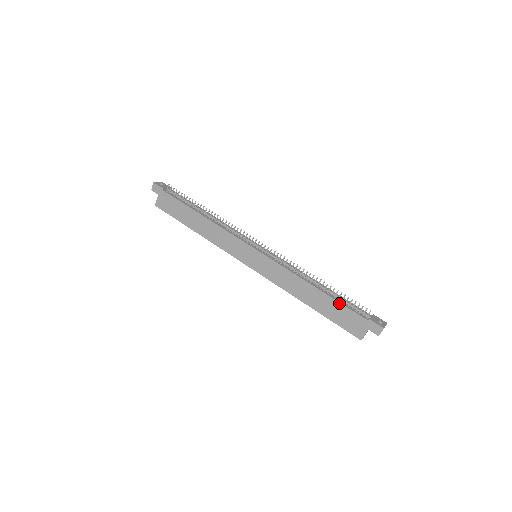
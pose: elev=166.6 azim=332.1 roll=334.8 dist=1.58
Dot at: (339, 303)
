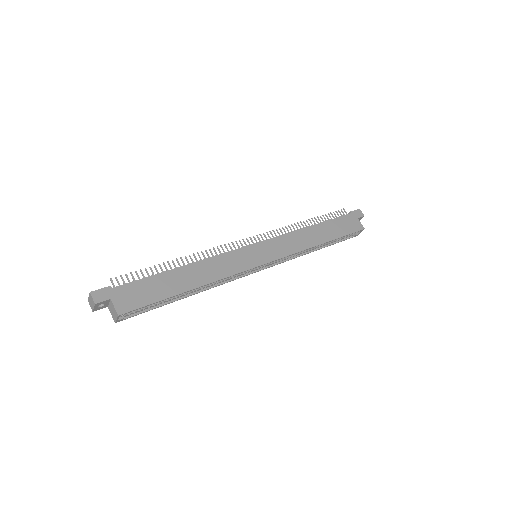
Dot at: (331, 220)
